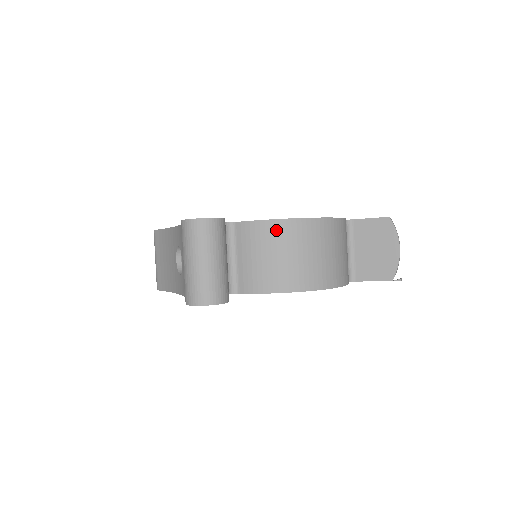
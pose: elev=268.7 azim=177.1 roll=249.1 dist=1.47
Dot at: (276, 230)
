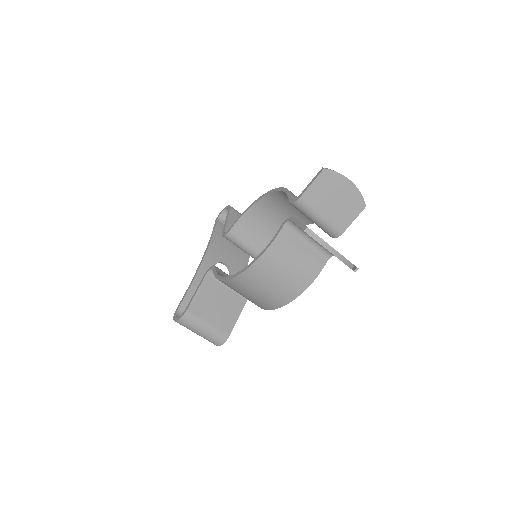
Dot at: occluded
